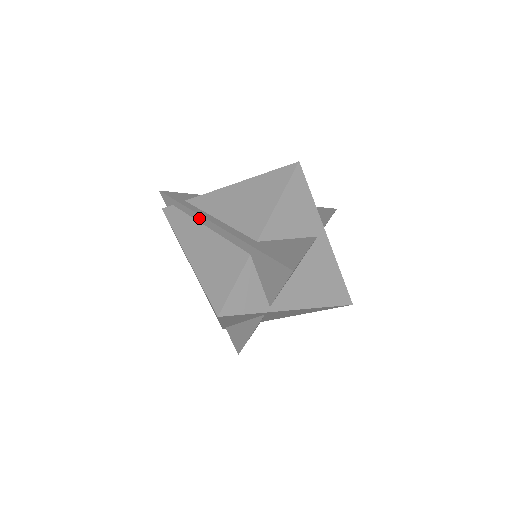
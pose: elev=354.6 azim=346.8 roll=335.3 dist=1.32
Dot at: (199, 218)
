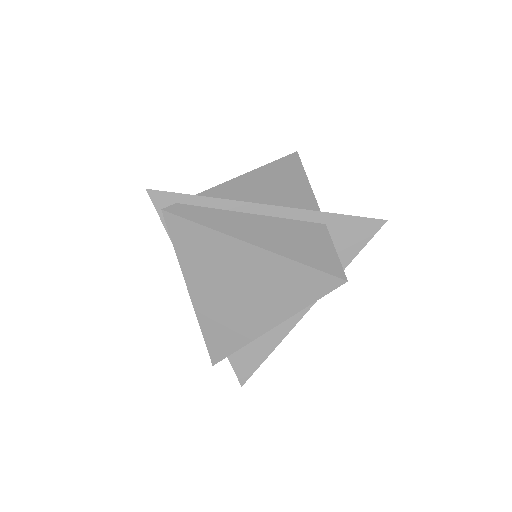
Dot at: (238, 206)
